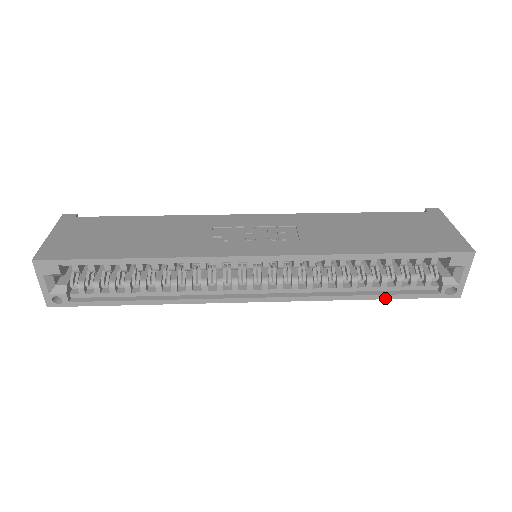
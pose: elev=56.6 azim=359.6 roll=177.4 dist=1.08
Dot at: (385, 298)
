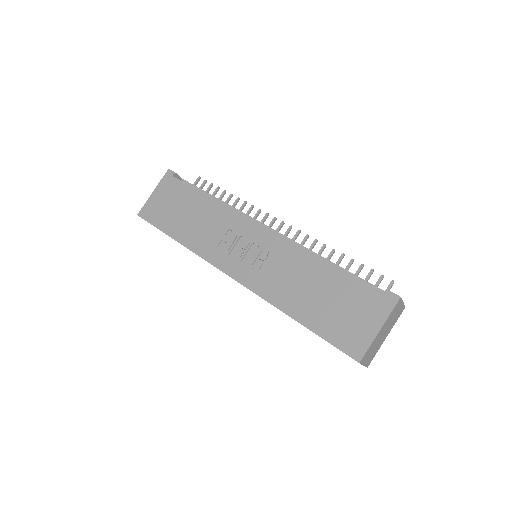
Dot at: occluded
